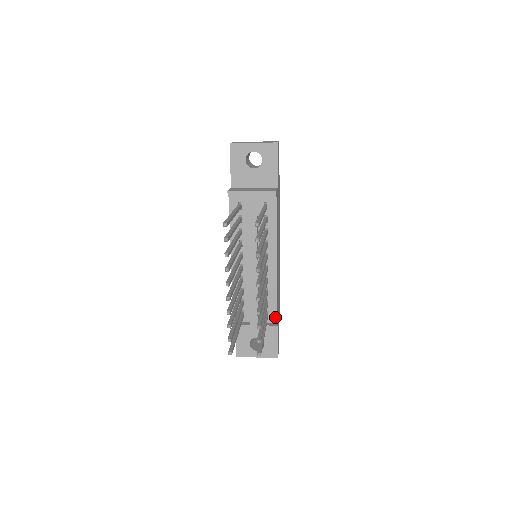
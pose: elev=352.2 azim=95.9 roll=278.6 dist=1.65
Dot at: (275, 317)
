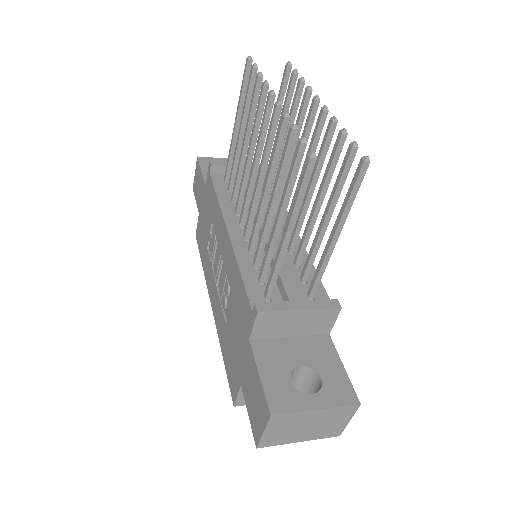
Dot at: (326, 298)
